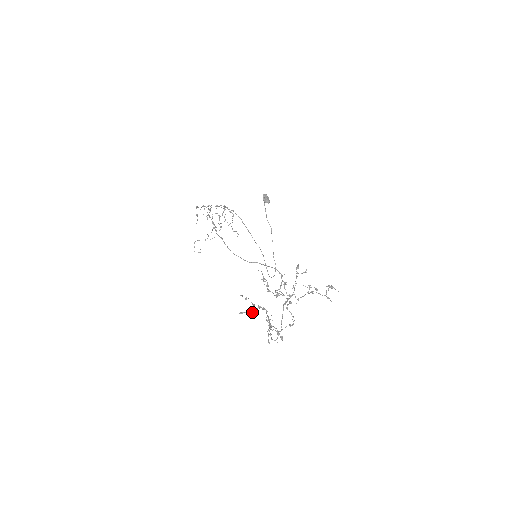
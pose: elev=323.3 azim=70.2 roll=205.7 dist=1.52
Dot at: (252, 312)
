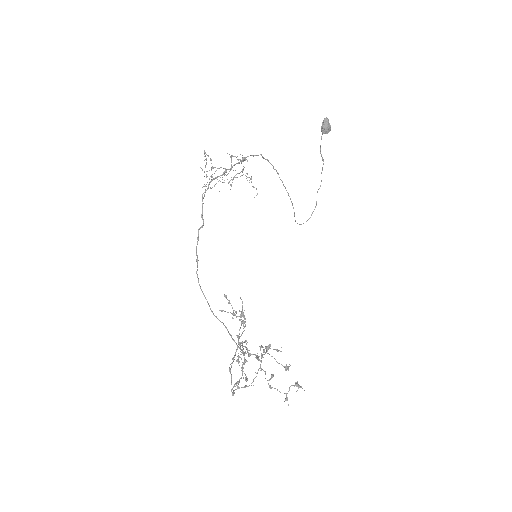
Dot at: (233, 315)
